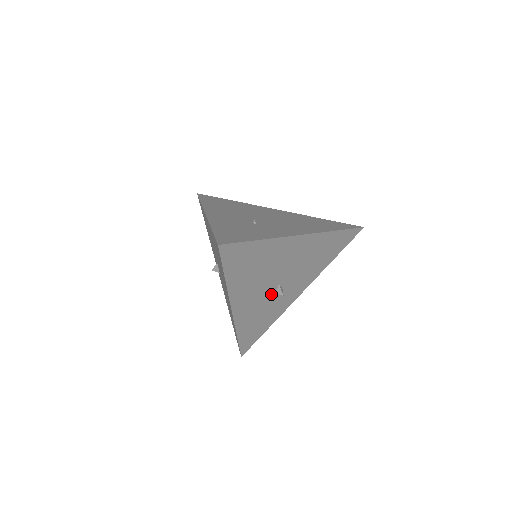
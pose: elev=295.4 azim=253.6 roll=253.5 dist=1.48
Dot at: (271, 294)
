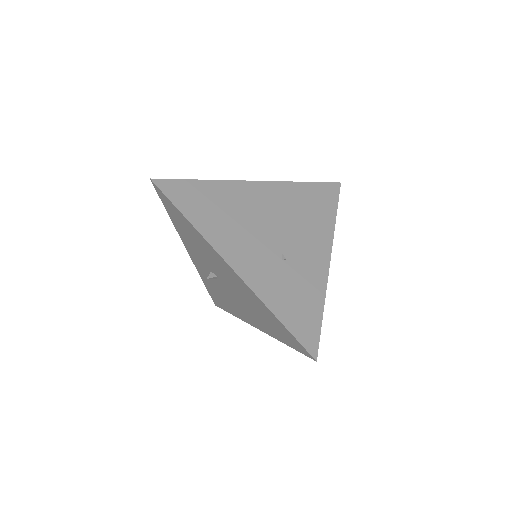
Dot at: occluded
